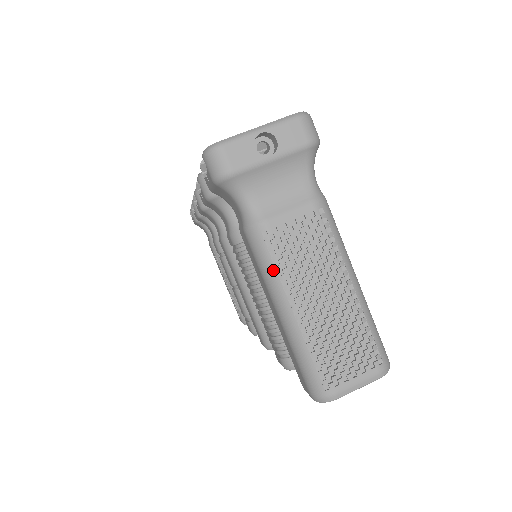
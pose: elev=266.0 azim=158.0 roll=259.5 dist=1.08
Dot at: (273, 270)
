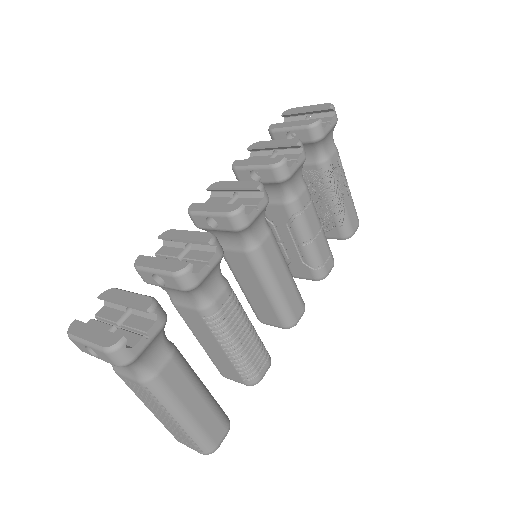
Dot at: occluded
